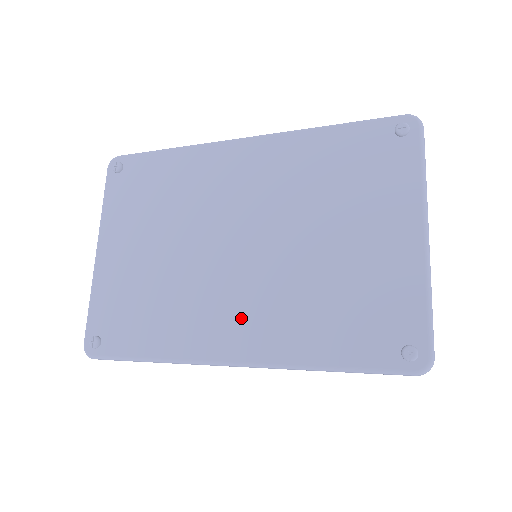
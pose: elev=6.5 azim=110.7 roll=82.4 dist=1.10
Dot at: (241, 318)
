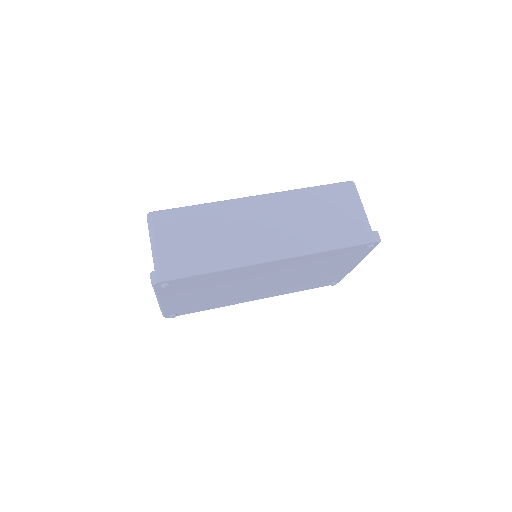
Dot at: (262, 294)
